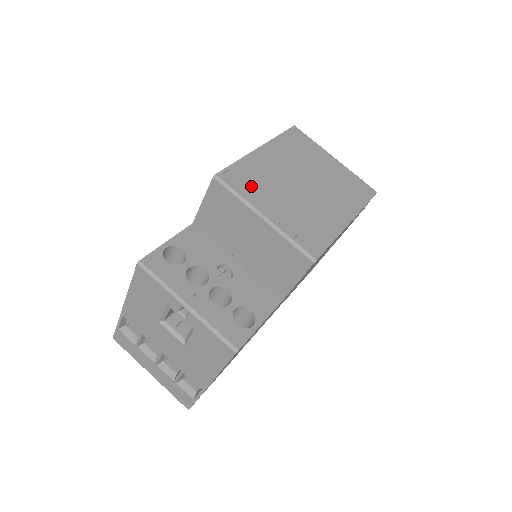
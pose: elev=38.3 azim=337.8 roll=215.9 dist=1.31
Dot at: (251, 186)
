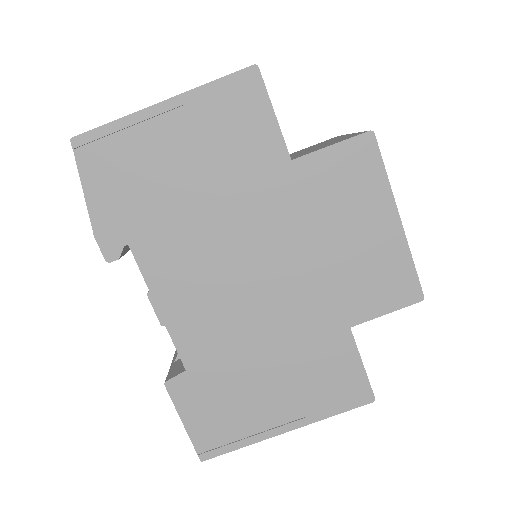
Dot at: occluded
